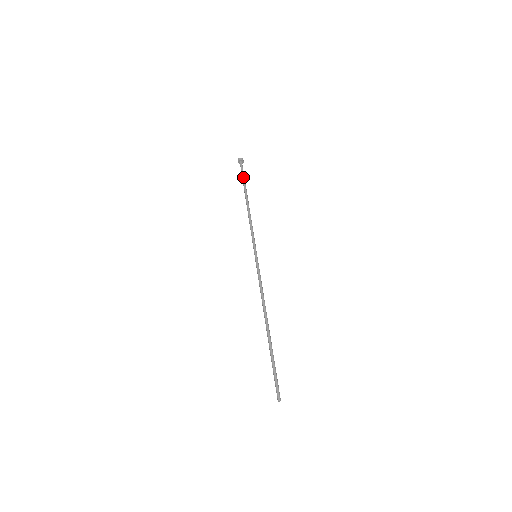
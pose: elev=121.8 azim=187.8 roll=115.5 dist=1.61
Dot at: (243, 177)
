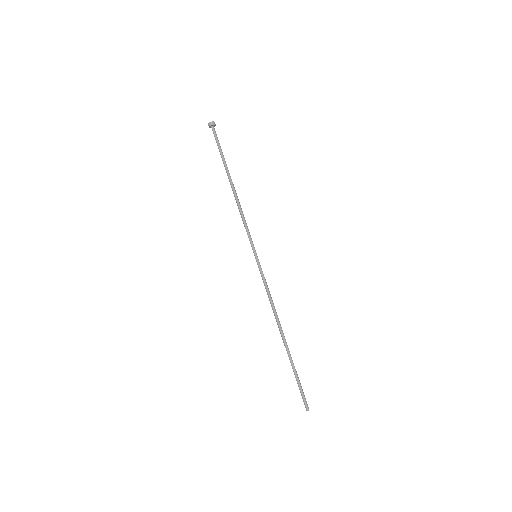
Dot at: (219, 151)
